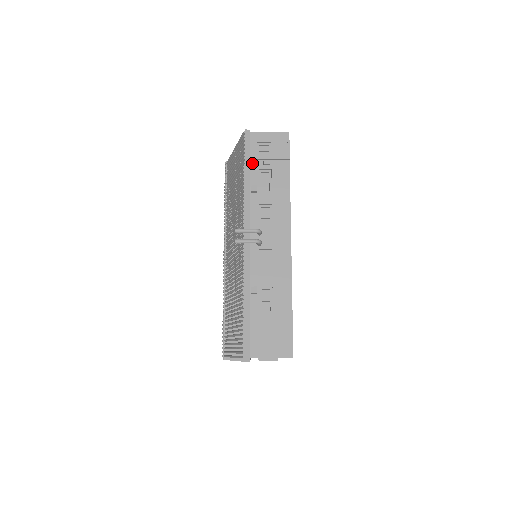
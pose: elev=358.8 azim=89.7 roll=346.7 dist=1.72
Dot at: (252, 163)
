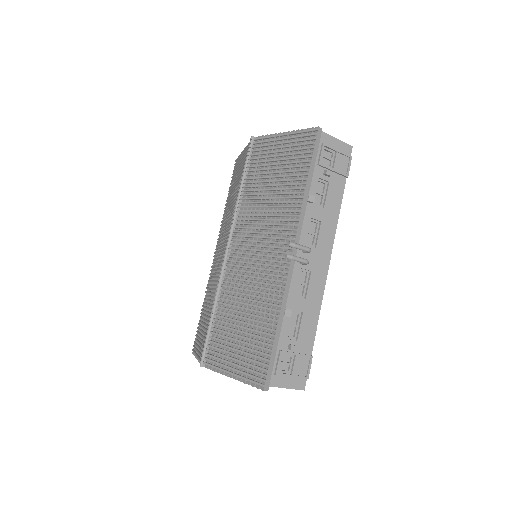
Dot at: (314, 167)
